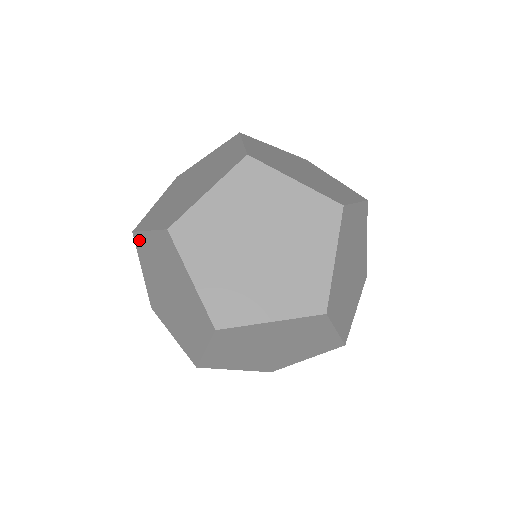
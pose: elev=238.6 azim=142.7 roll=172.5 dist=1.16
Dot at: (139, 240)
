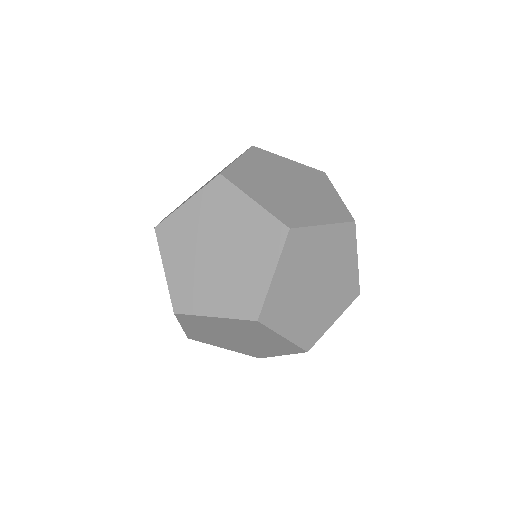
Dot at: (167, 227)
